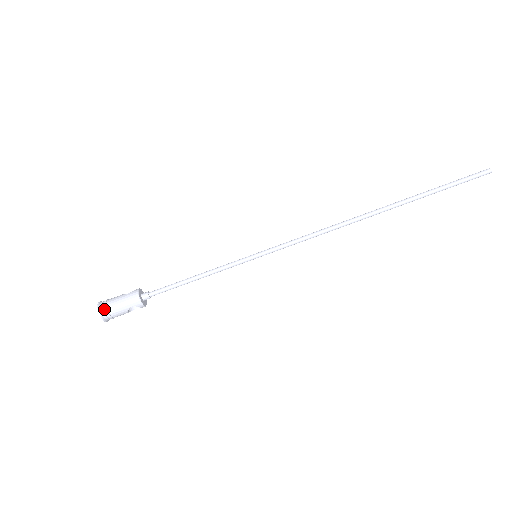
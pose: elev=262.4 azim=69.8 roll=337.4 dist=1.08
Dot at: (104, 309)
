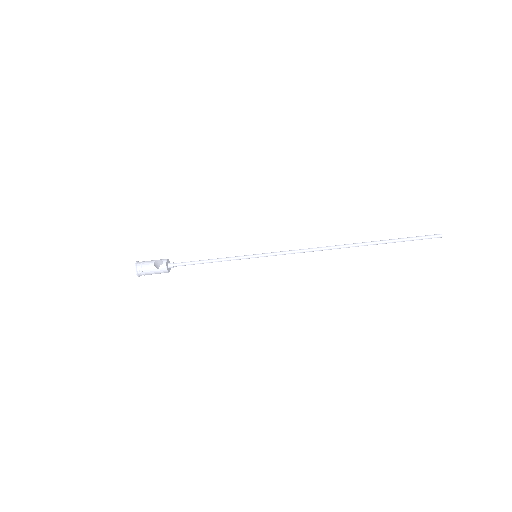
Dot at: occluded
